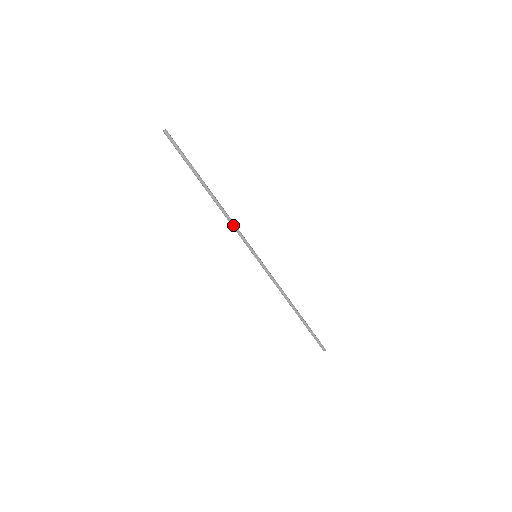
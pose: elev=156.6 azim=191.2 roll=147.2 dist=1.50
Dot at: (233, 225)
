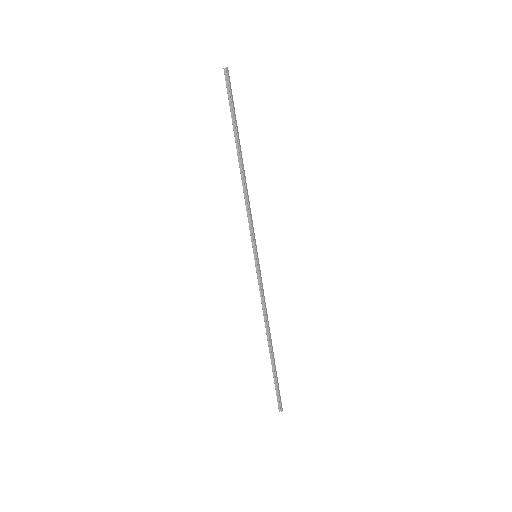
Dot at: (249, 207)
